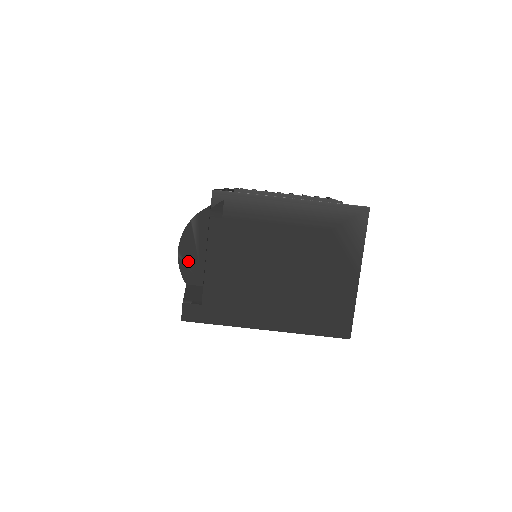
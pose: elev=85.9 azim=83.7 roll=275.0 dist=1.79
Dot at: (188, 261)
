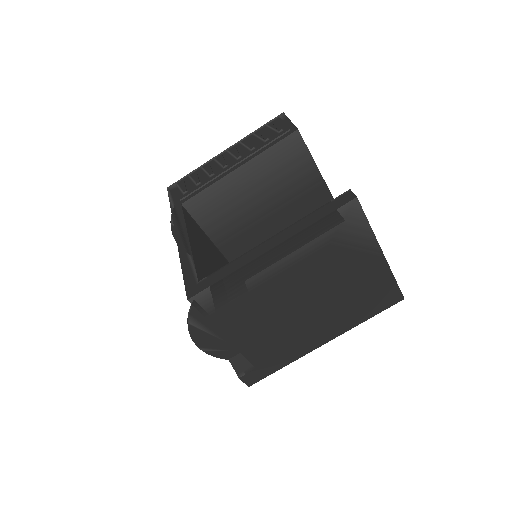
Dot at: (214, 347)
